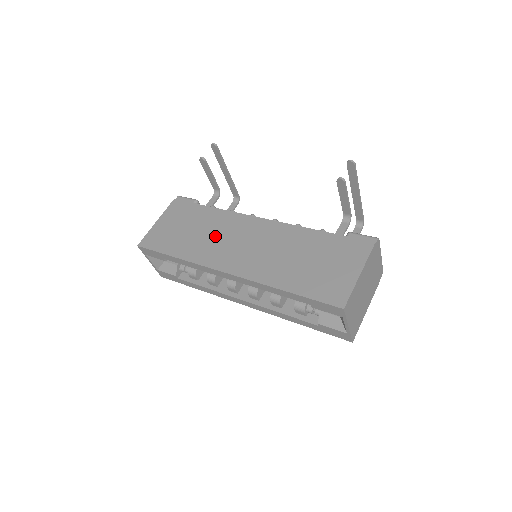
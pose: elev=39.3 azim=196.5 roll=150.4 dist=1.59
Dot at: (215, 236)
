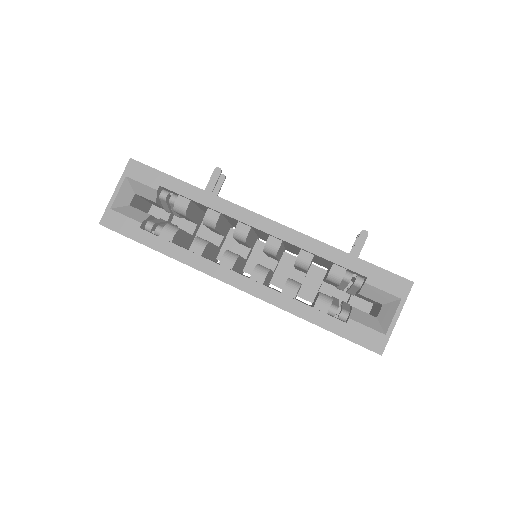
Dot at: occluded
